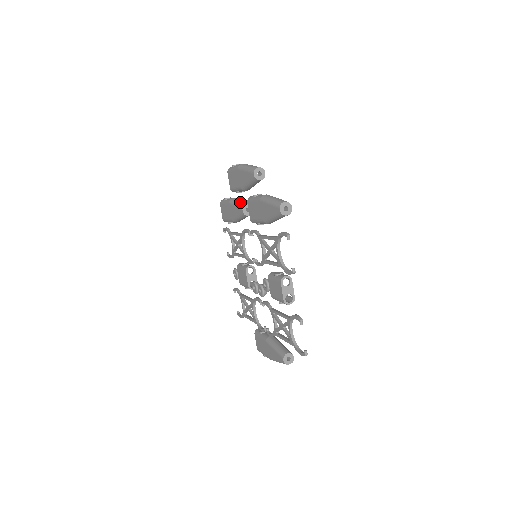
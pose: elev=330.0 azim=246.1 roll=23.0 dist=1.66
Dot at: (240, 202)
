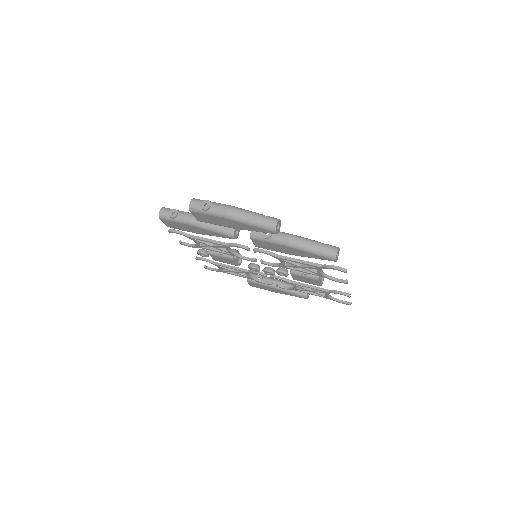
Dot at: (219, 228)
